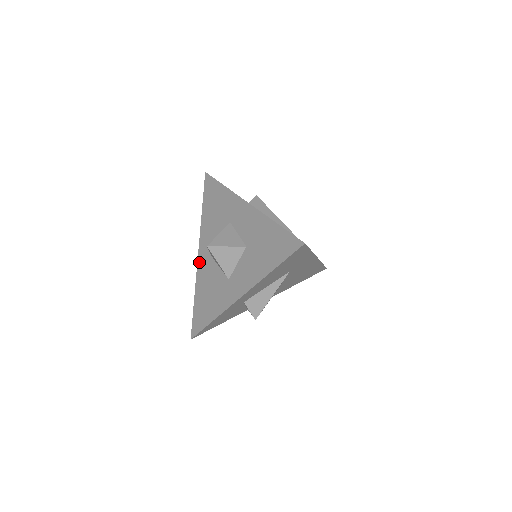
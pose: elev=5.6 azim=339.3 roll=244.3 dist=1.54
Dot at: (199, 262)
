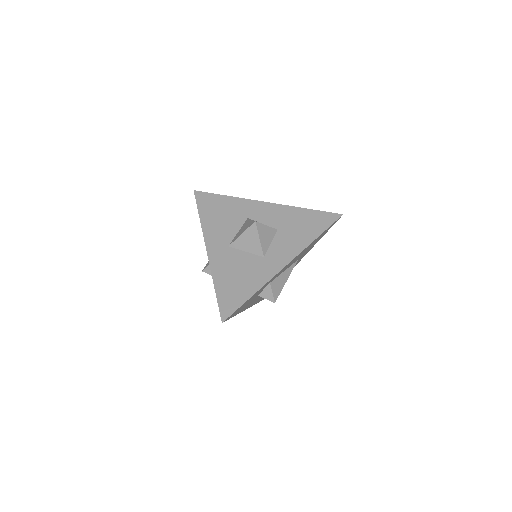
Dot at: (211, 255)
